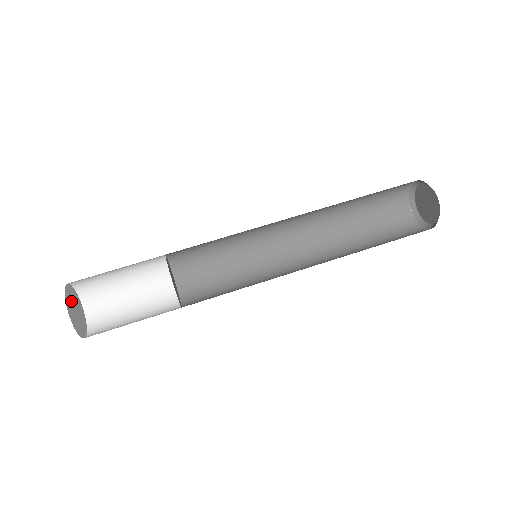
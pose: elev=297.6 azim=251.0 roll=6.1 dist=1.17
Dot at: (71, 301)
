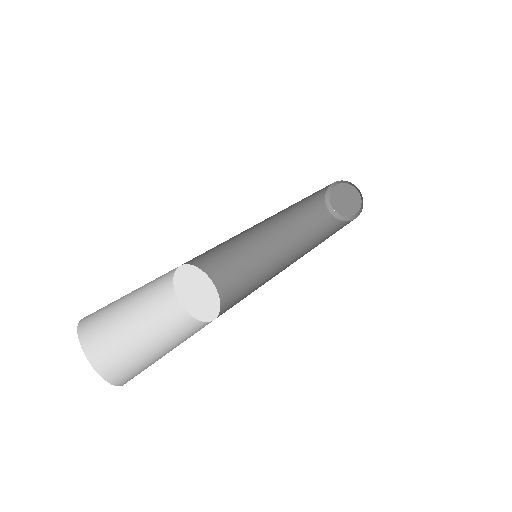
Dot at: occluded
